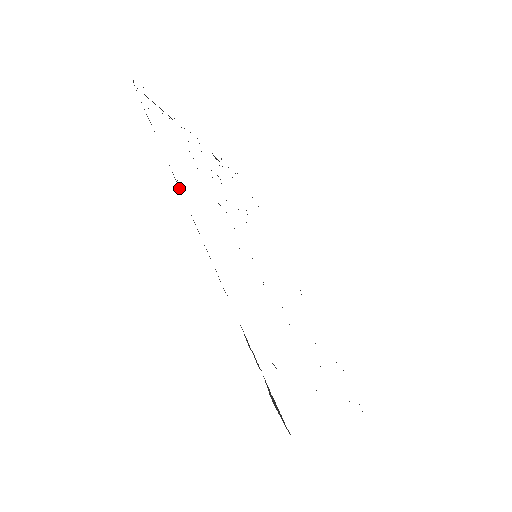
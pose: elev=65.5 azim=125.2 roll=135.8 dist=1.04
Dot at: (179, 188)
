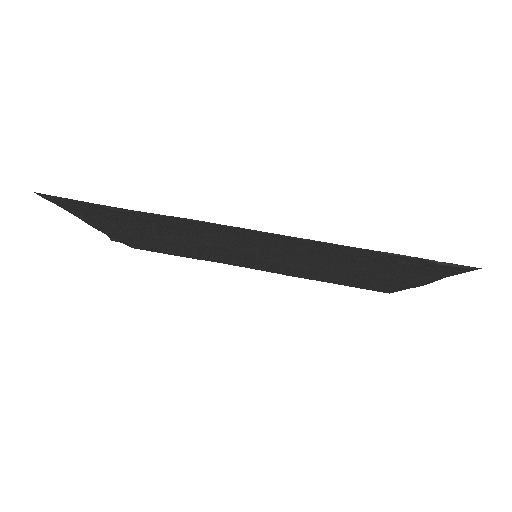
Dot at: (212, 224)
